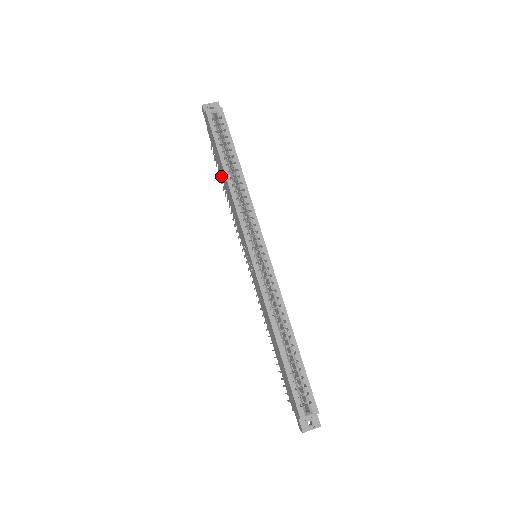
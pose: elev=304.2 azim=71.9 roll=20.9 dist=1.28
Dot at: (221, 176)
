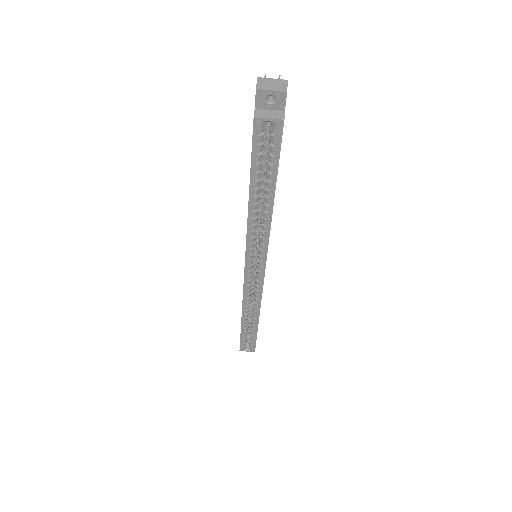
Dot at: occluded
